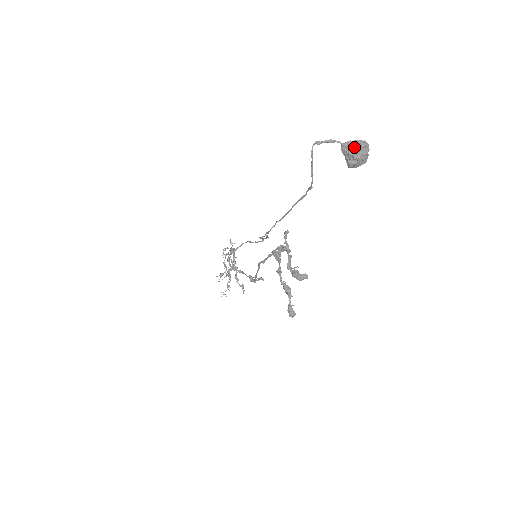
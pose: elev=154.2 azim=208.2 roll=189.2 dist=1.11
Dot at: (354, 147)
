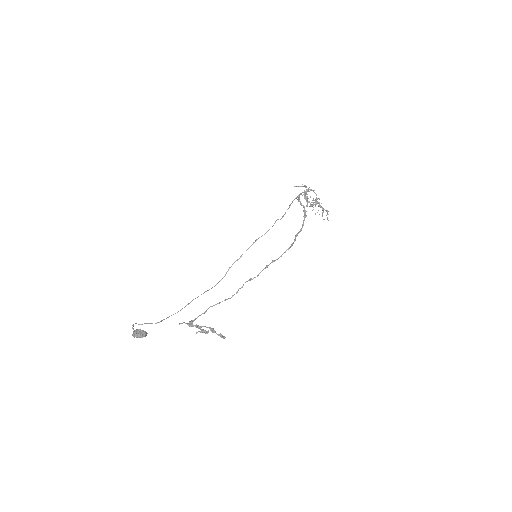
Dot at: (134, 336)
